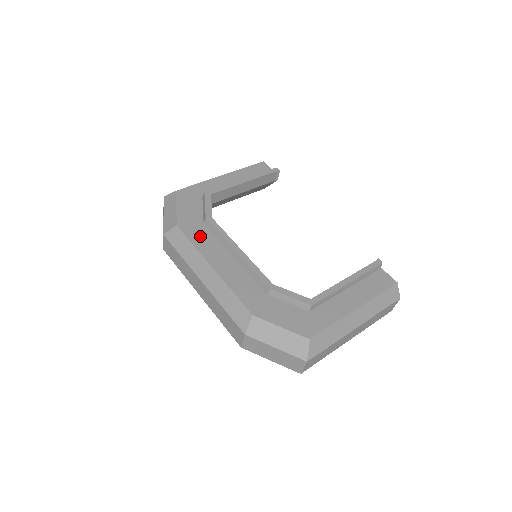
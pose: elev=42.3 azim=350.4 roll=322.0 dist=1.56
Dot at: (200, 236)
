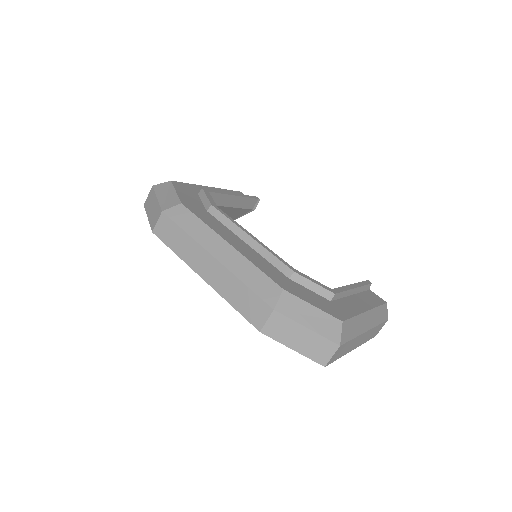
Dot at: (207, 218)
